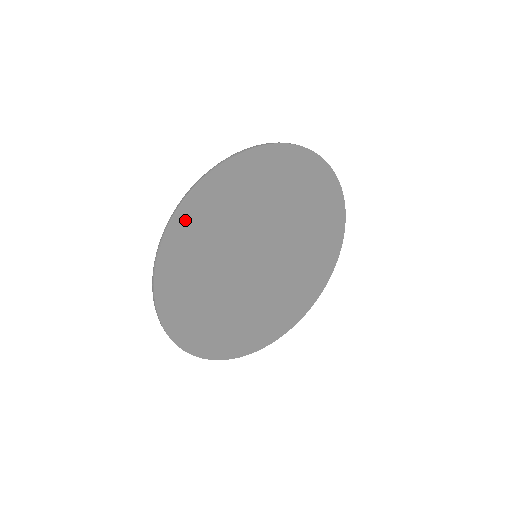
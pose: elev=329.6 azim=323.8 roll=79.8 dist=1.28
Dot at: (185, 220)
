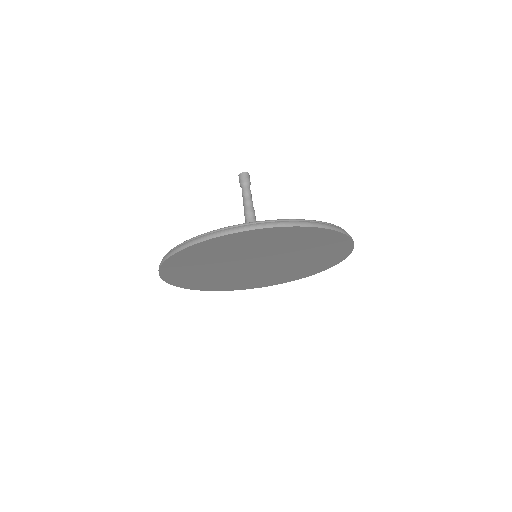
Dot at: (169, 275)
